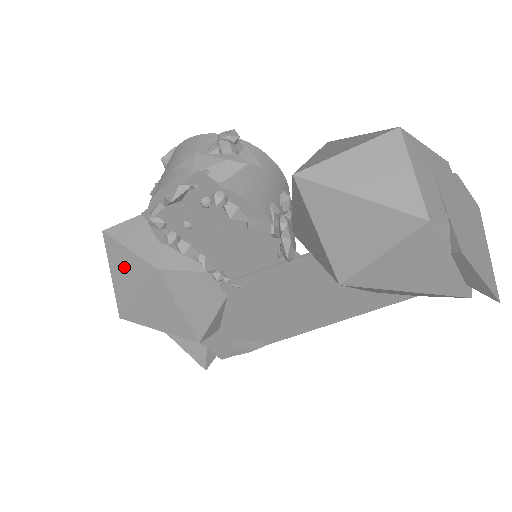
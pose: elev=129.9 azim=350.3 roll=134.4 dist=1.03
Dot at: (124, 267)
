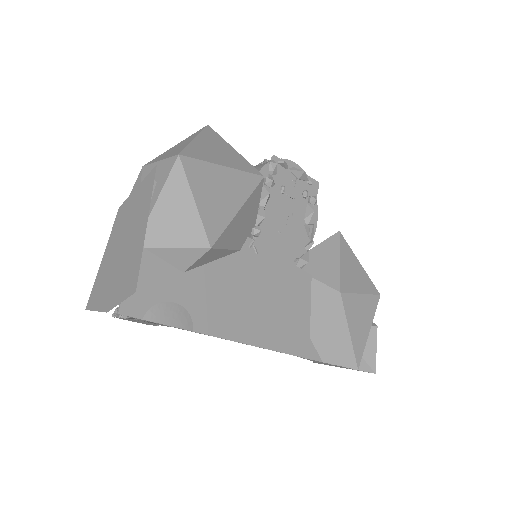
Dot at: (221, 149)
